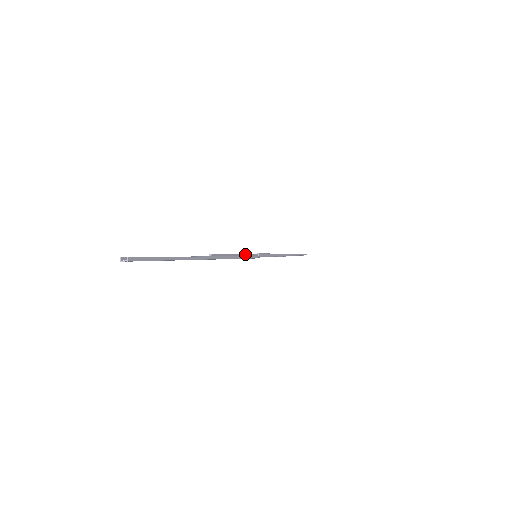
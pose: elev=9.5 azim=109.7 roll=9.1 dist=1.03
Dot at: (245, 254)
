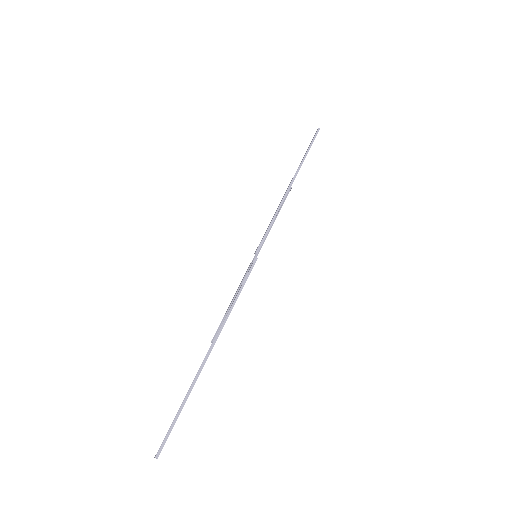
Dot at: (242, 279)
